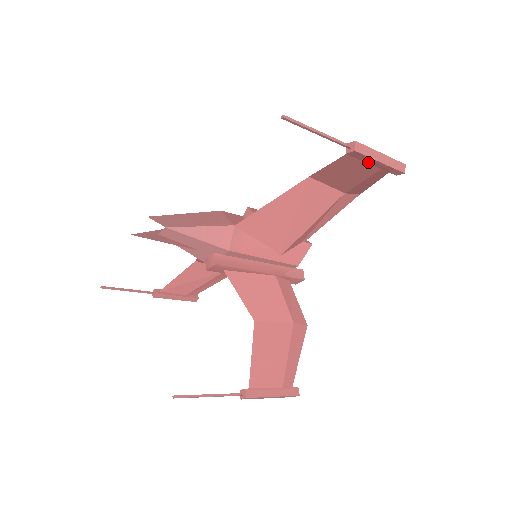
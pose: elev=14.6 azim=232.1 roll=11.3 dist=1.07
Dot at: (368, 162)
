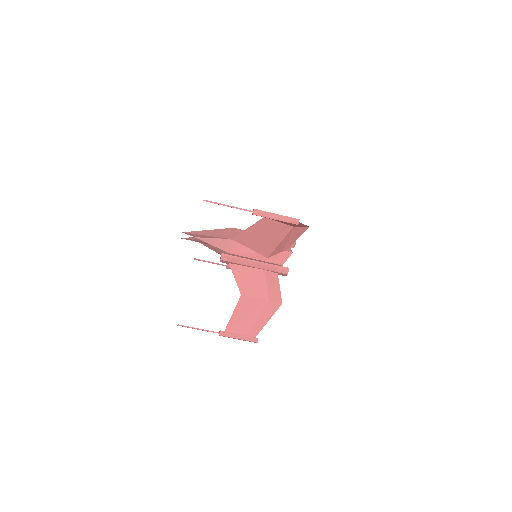
Dot at: (270, 218)
